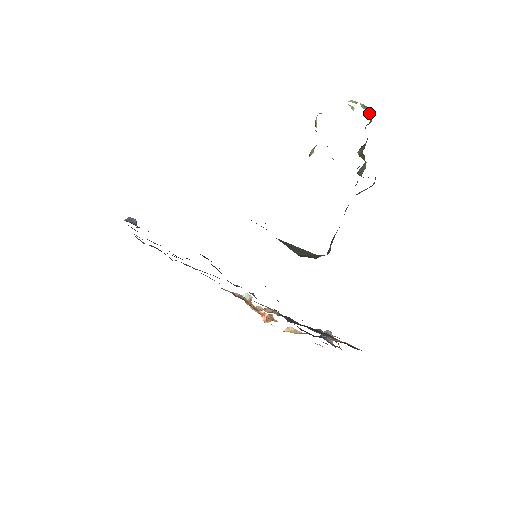
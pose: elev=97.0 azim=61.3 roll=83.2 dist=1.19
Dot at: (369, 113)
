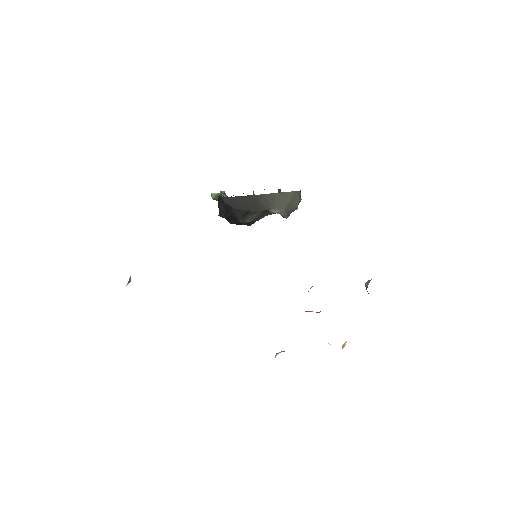
Dot at: occluded
